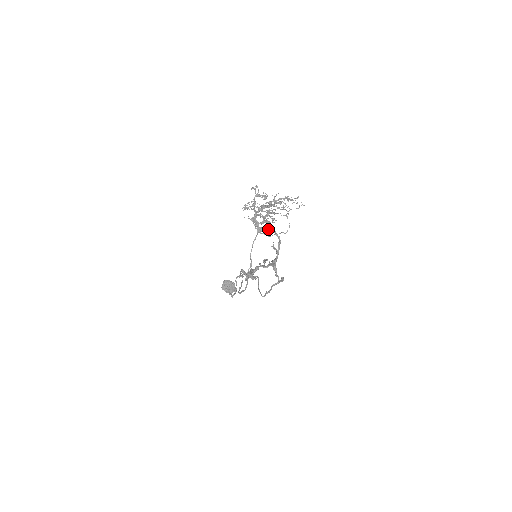
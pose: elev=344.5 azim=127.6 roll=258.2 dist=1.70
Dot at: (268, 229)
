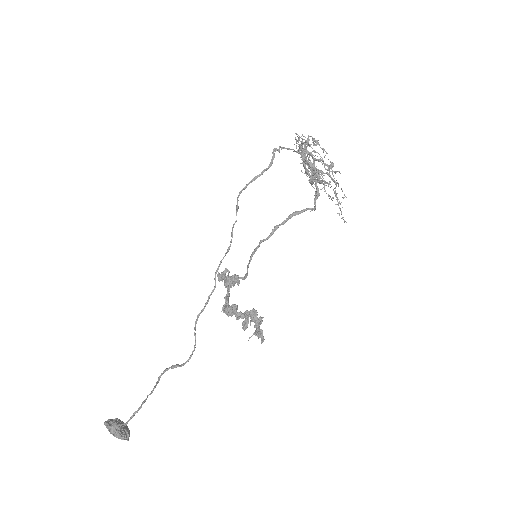
Dot at: (312, 167)
